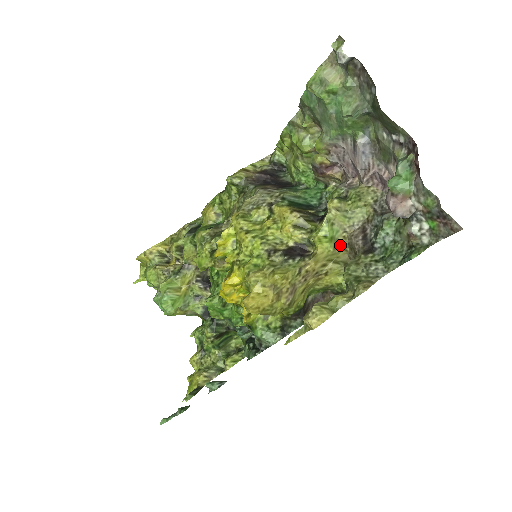
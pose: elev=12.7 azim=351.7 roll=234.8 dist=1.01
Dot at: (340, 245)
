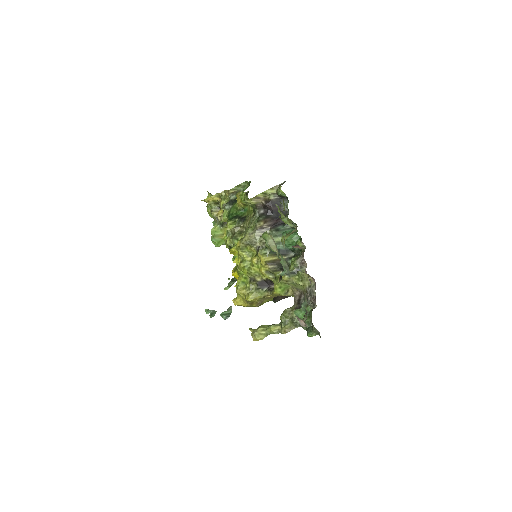
Dot at: (289, 292)
